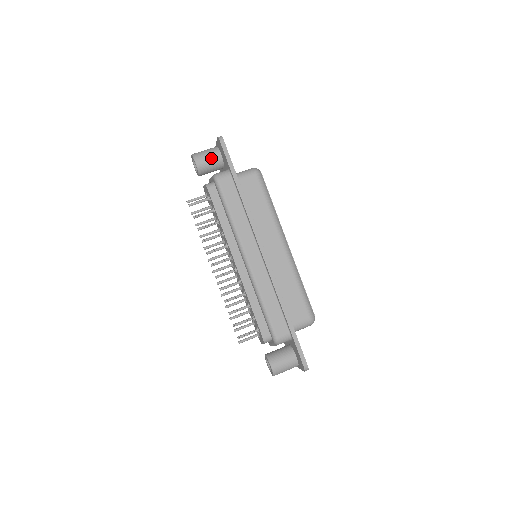
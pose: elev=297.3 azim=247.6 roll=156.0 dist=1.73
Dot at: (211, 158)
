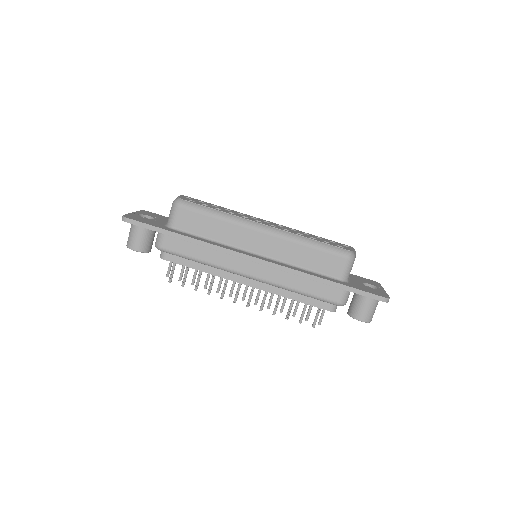
Dot at: (139, 234)
